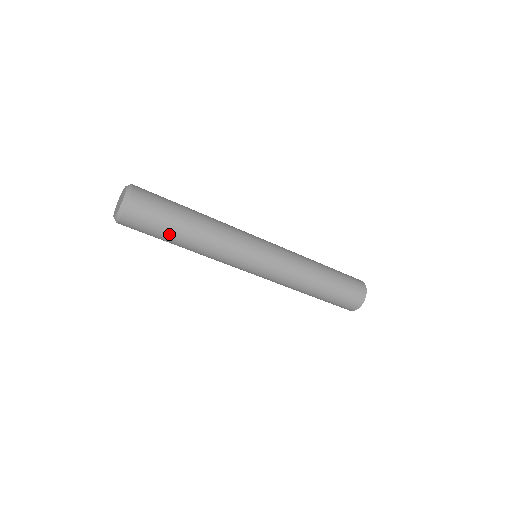
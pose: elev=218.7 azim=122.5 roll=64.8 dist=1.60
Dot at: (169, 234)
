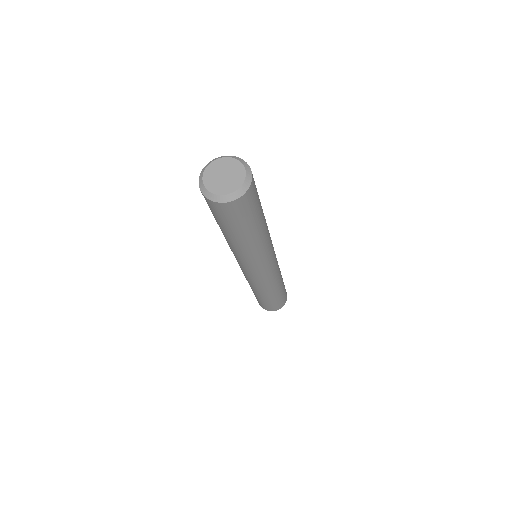
Dot at: (252, 225)
